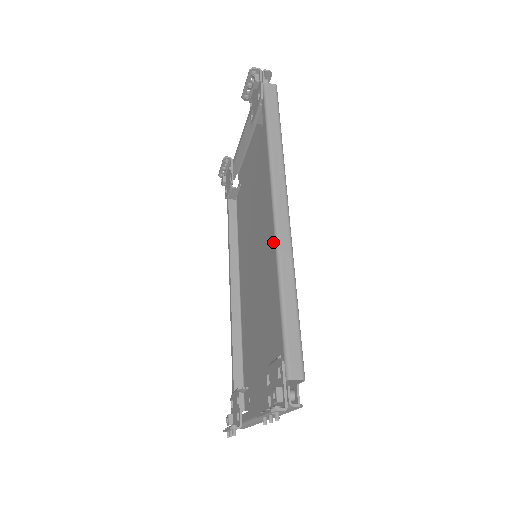
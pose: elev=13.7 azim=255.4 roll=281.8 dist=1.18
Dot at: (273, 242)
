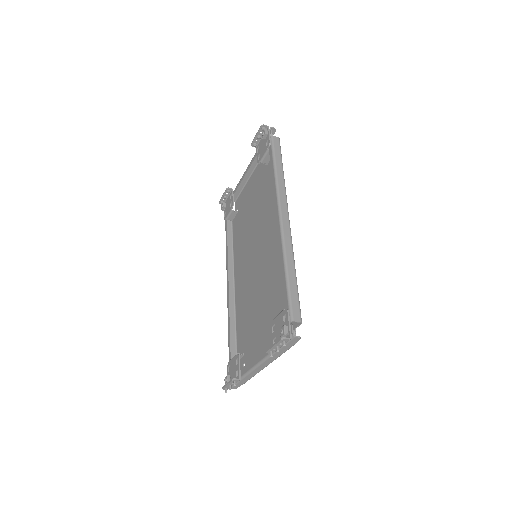
Dot at: (279, 238)
